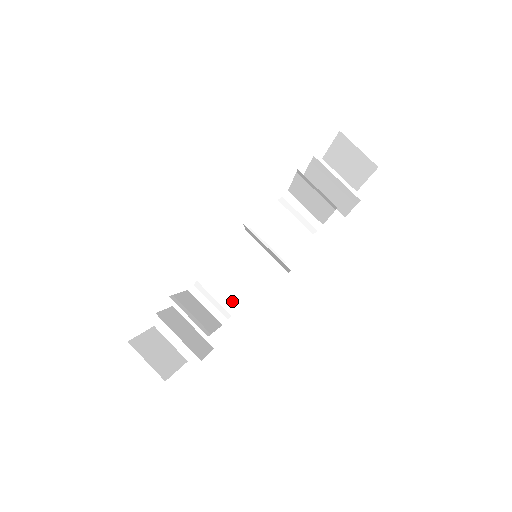
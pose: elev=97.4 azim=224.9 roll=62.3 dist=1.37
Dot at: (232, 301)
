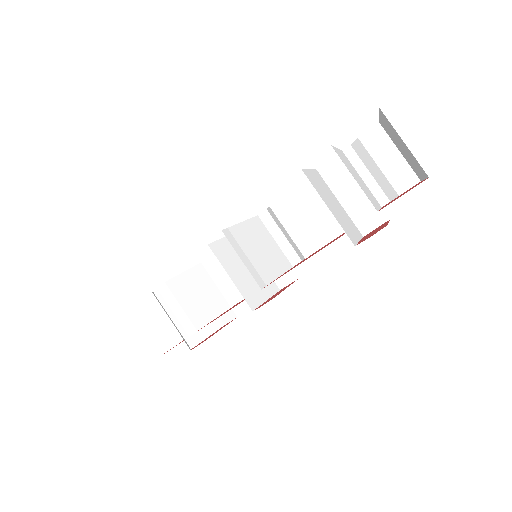
Dot at: occluded
